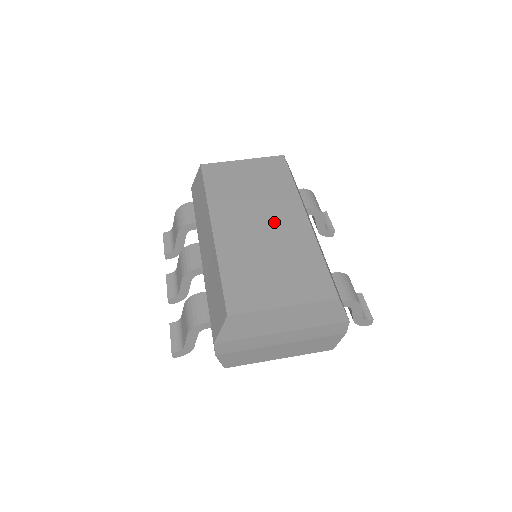
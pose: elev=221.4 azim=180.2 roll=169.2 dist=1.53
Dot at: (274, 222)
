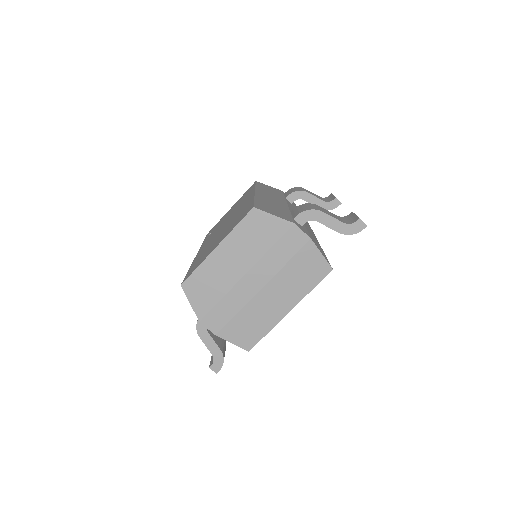
Dot at: occluded
